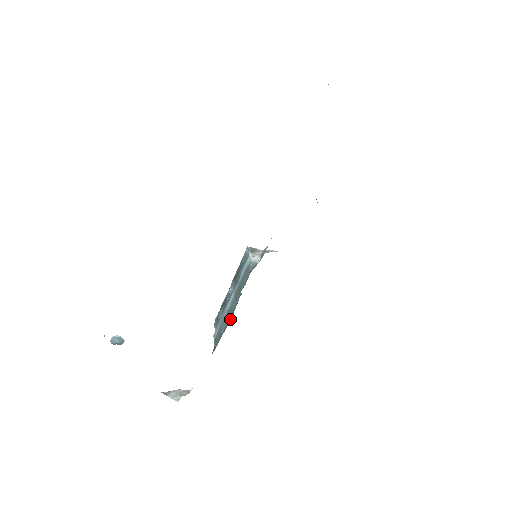
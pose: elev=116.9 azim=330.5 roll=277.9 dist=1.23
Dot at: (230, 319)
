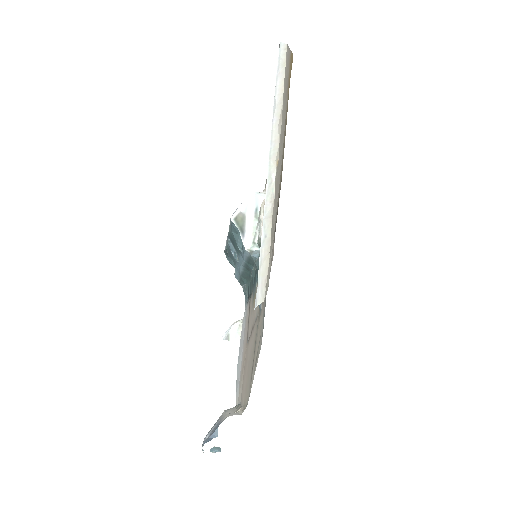
Dot at: (249, 280)
